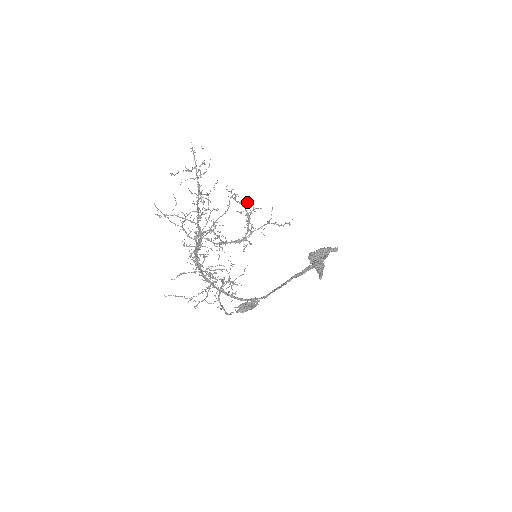
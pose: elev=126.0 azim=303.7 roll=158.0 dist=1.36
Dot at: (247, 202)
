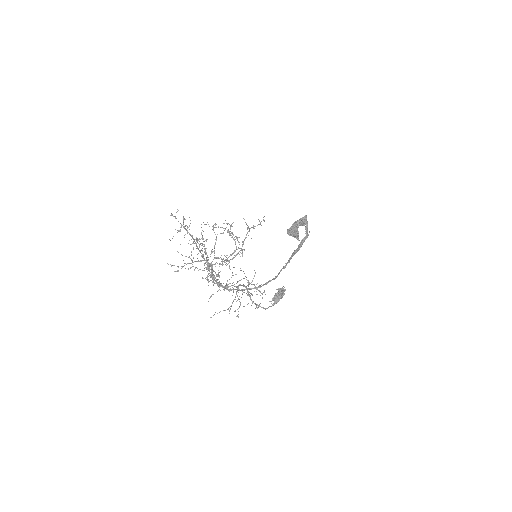
Dot at: occluded
